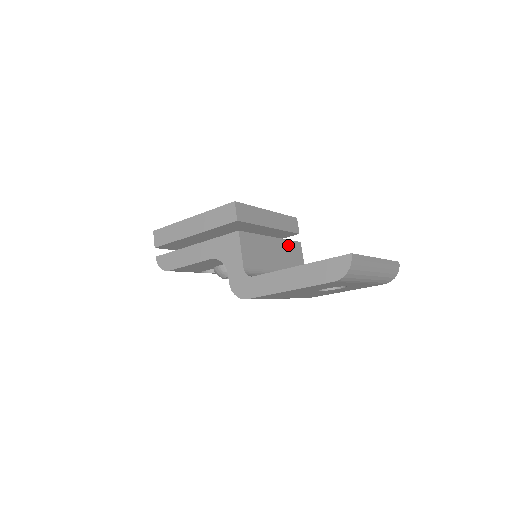
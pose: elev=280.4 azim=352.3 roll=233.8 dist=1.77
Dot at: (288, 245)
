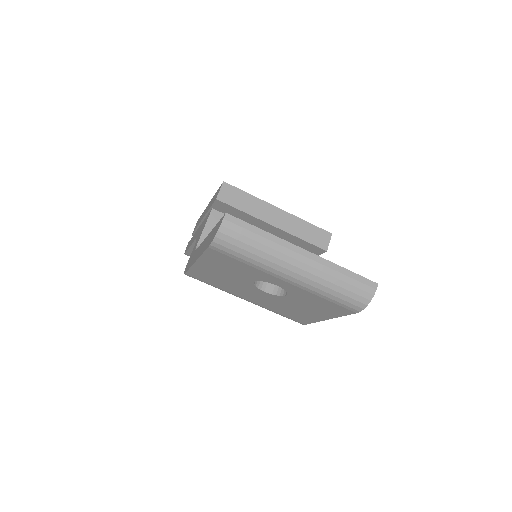
Dot at: occluded
